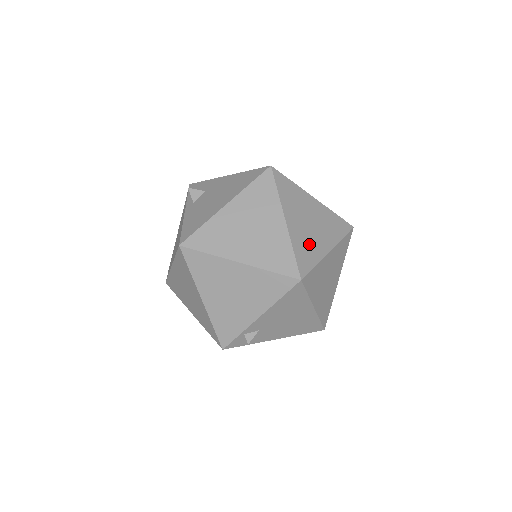
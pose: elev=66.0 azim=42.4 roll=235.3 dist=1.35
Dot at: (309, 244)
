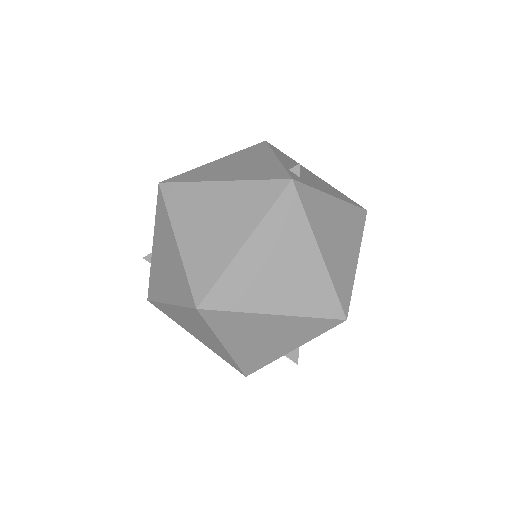
Dot at: occluded
